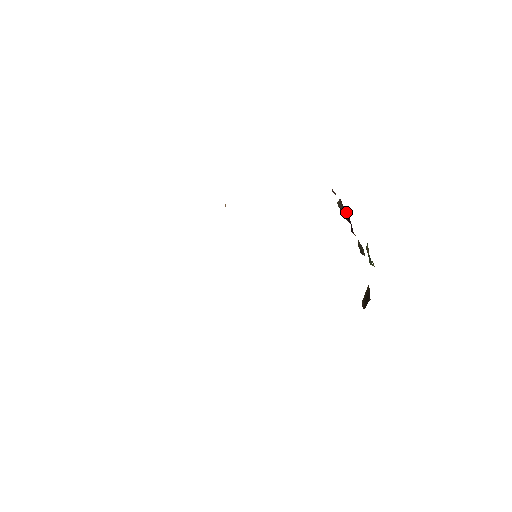
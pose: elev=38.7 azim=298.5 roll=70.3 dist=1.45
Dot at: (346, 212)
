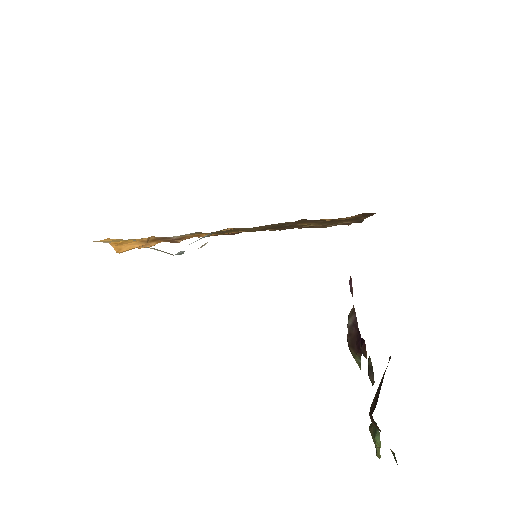
Dot at: (357, 329)
